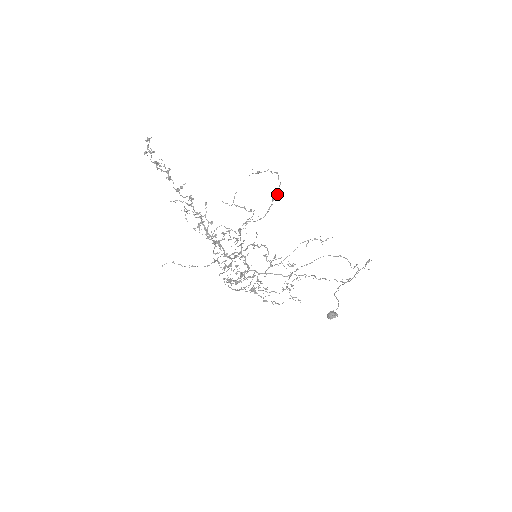
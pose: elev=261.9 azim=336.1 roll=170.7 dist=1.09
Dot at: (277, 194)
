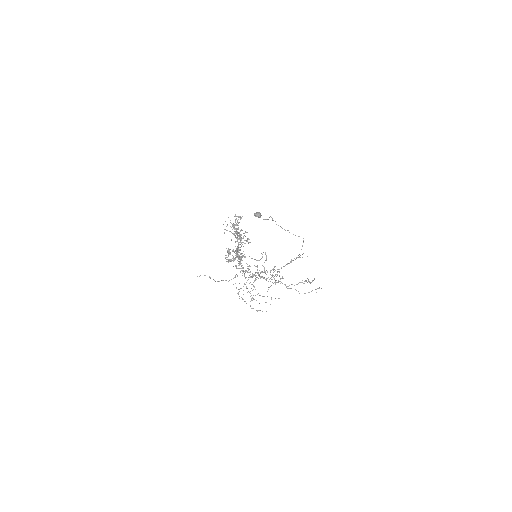
Dot at: occluded
